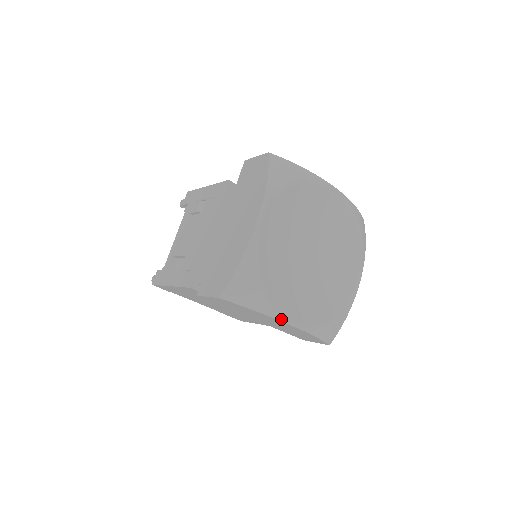
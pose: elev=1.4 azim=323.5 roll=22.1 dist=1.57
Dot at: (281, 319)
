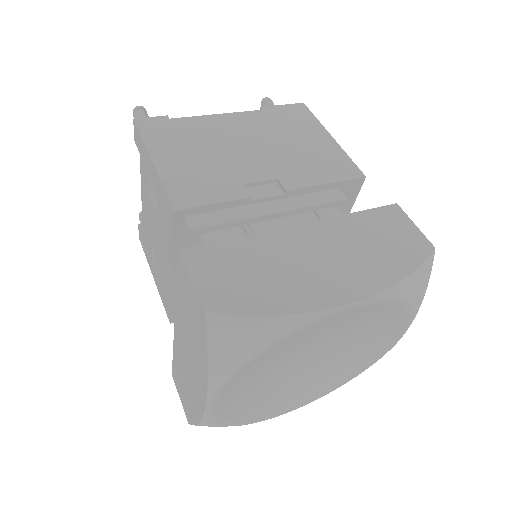
Dot at: (271, 418)
